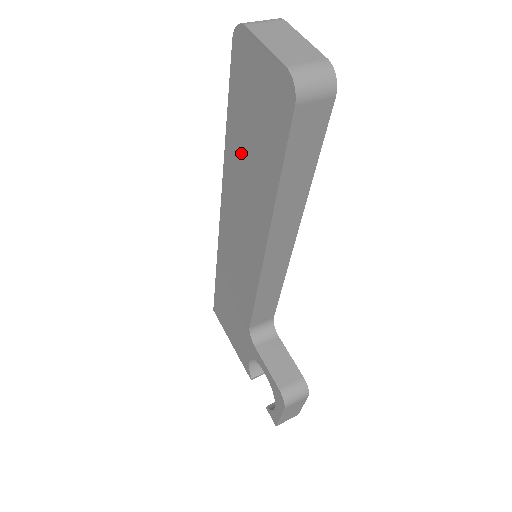
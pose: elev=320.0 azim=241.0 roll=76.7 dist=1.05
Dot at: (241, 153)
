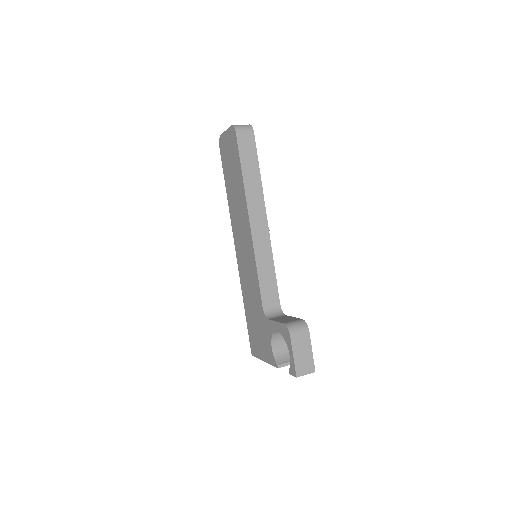
Dot at: (232, 190)
